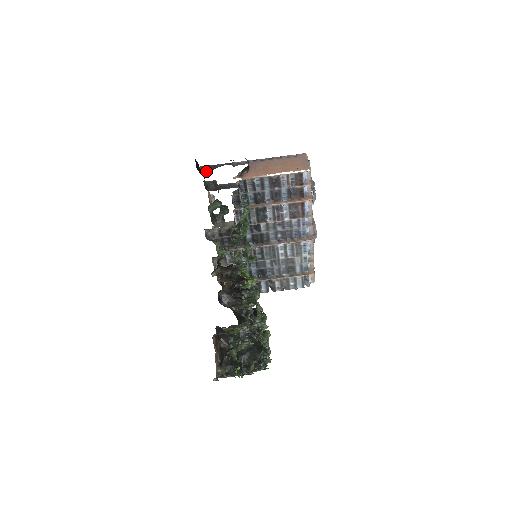
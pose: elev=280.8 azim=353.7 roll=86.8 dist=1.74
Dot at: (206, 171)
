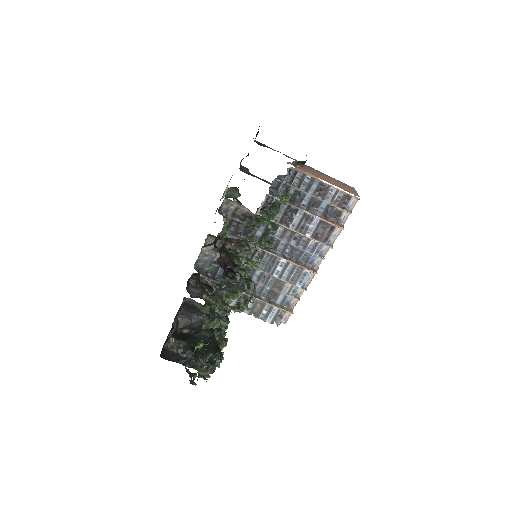
Dot at: (260, 144)
